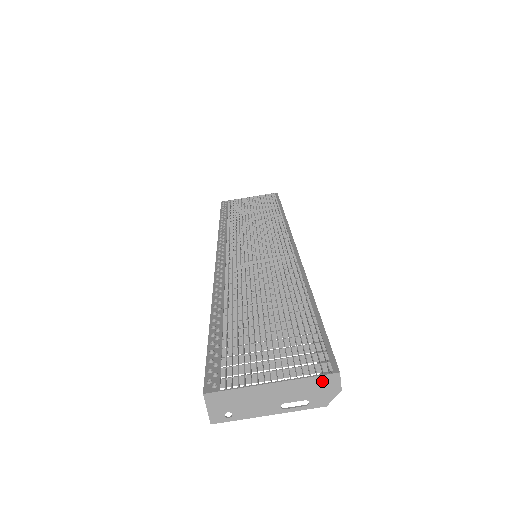
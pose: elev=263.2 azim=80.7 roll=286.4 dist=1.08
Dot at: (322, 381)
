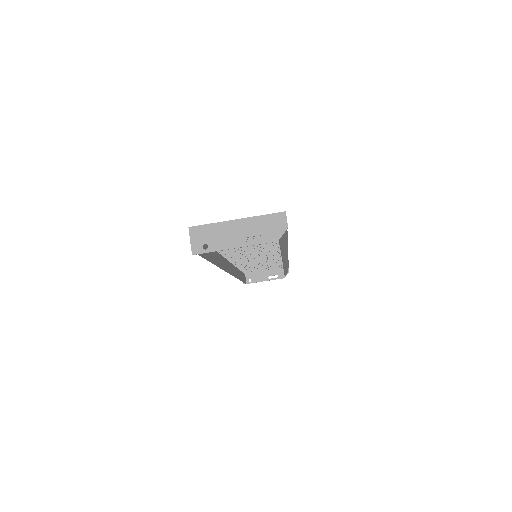
Dot at: (273, 219)
